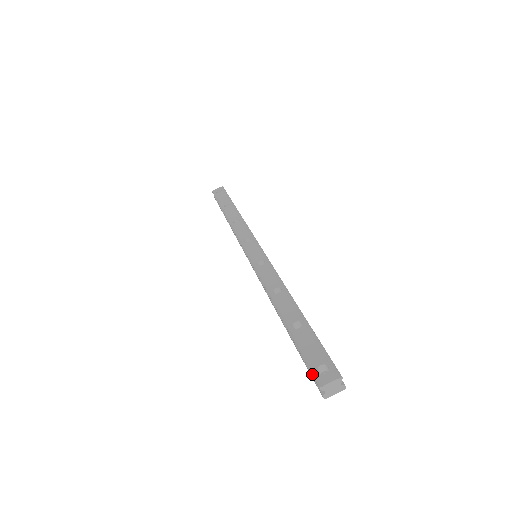
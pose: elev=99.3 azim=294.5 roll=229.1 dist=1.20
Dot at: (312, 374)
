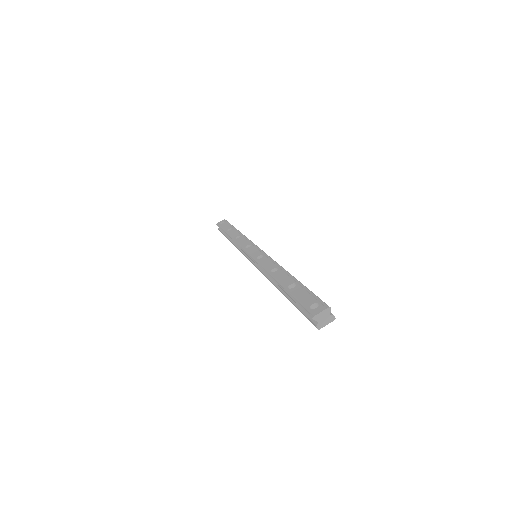
Dot at: (306, 311)
